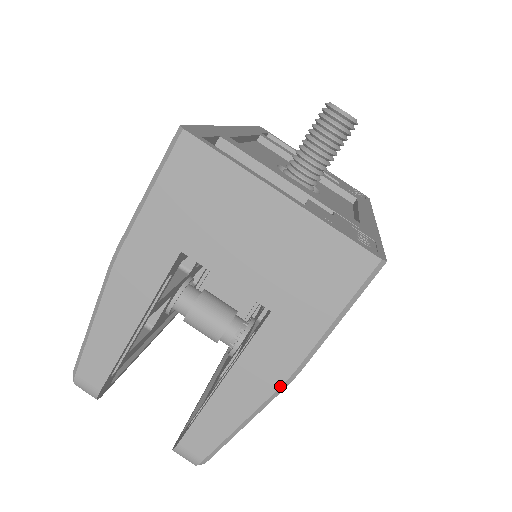
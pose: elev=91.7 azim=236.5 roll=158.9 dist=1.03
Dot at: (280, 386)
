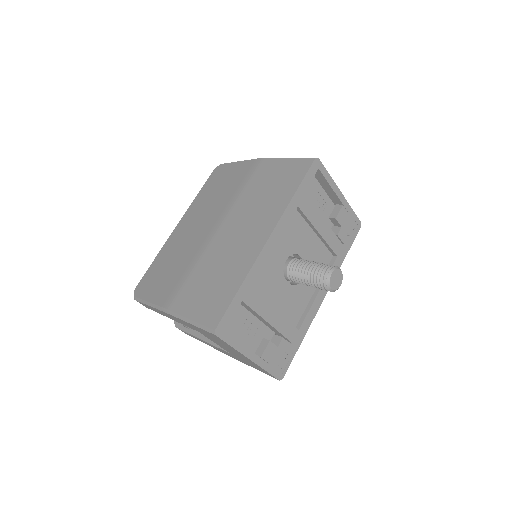
Dot at: (226, 354)
